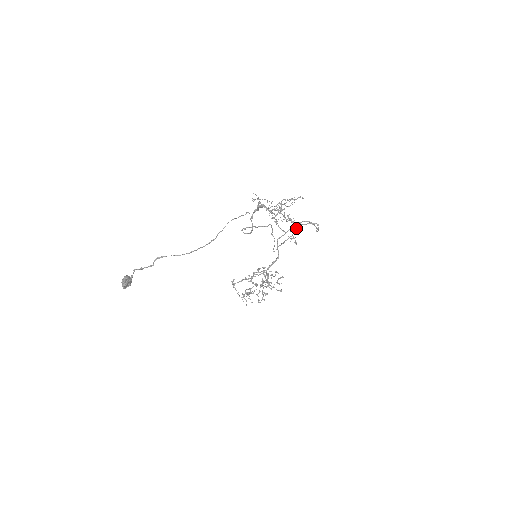
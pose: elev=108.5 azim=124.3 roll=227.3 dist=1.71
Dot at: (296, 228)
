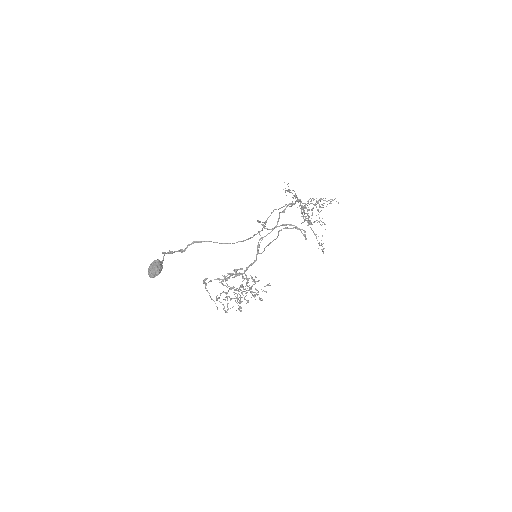
Dot at: (279, 230)
